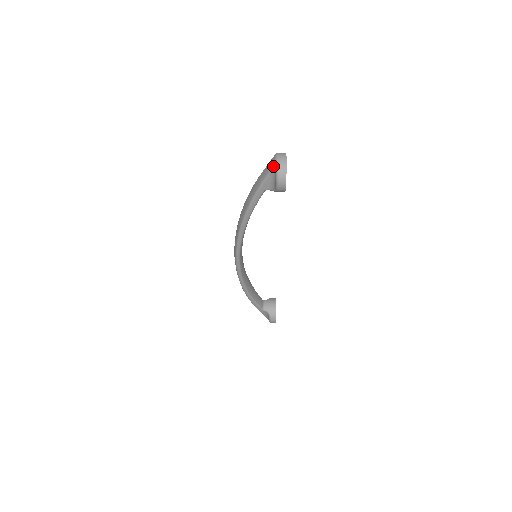
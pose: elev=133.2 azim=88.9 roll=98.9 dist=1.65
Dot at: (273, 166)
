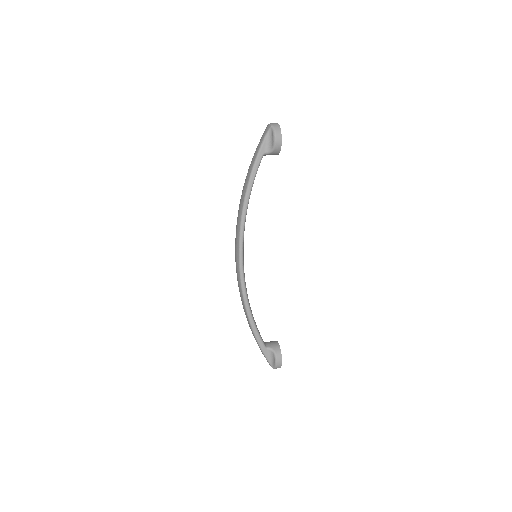
Dot at: (268, 127)
